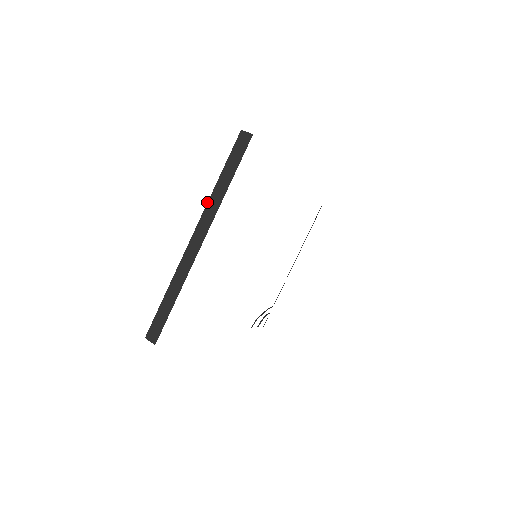
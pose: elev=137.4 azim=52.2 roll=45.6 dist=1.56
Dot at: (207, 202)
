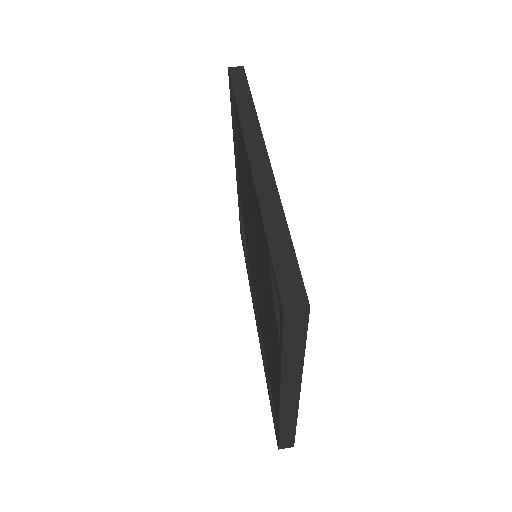
Dot at: (280, 376)
